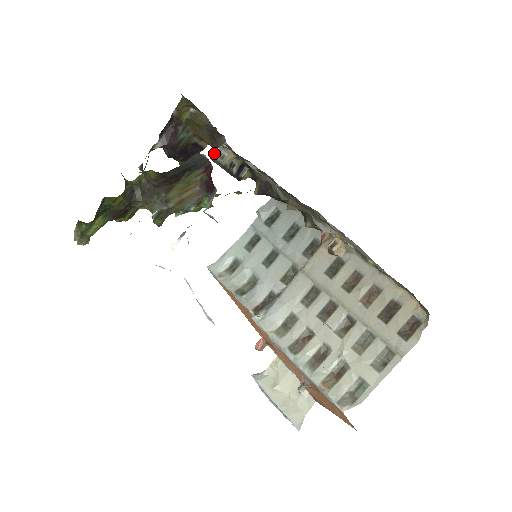
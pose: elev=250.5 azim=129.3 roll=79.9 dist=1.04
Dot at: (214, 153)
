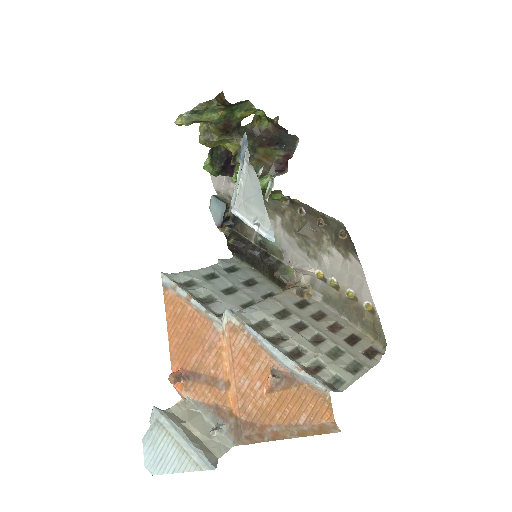
Dot at: (217, 195)
